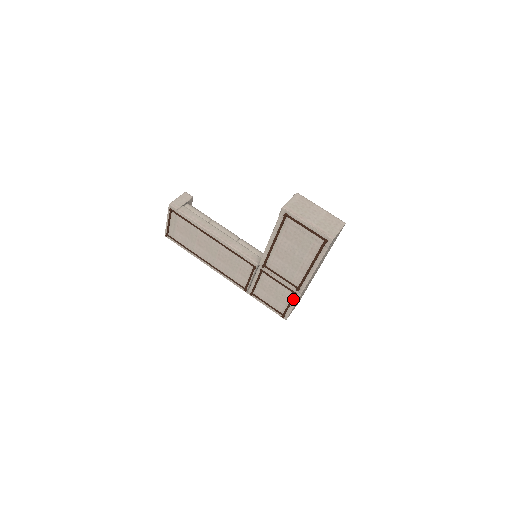
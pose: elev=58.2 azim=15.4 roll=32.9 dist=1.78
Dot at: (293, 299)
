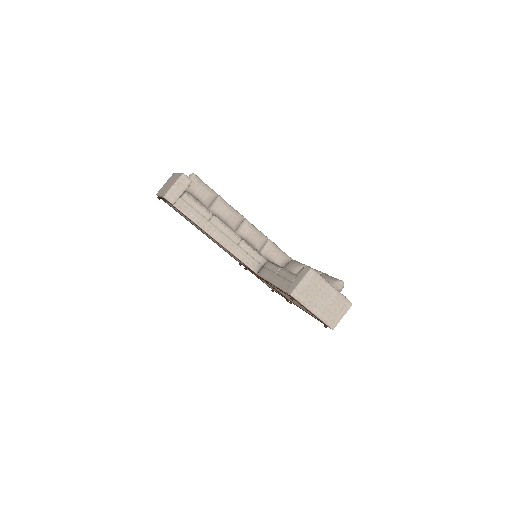
Dot at: occluded
